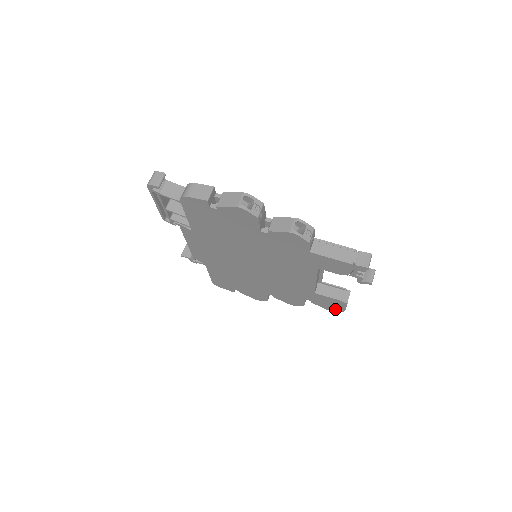
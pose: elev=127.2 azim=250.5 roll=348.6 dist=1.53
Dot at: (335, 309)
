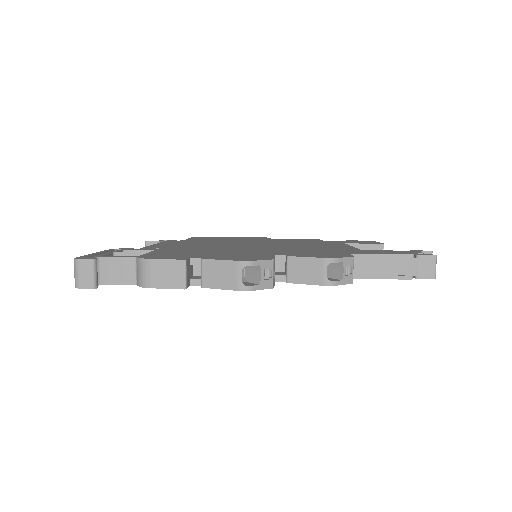
Dot at: occluded
